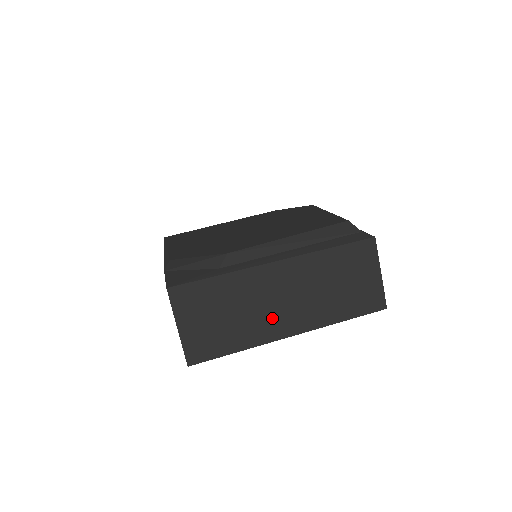
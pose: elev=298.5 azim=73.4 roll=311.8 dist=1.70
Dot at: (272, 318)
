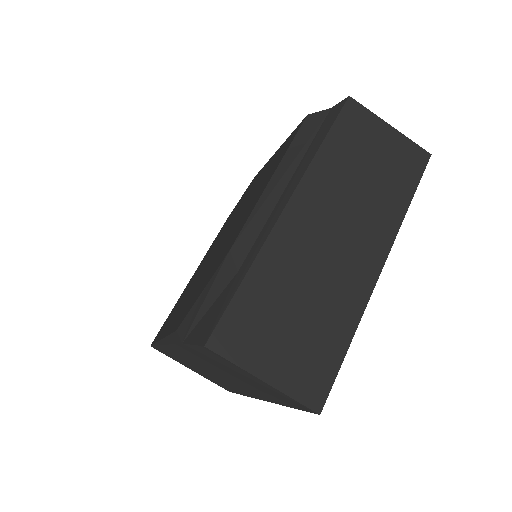
Dot at: (345, 267)
